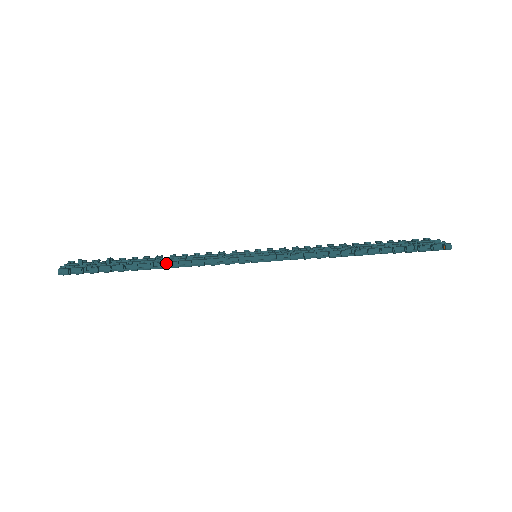
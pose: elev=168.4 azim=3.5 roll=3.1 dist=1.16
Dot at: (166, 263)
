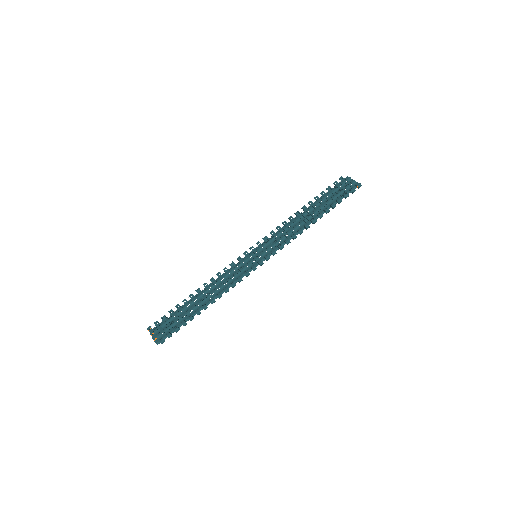
Dot at: (213, 297)
